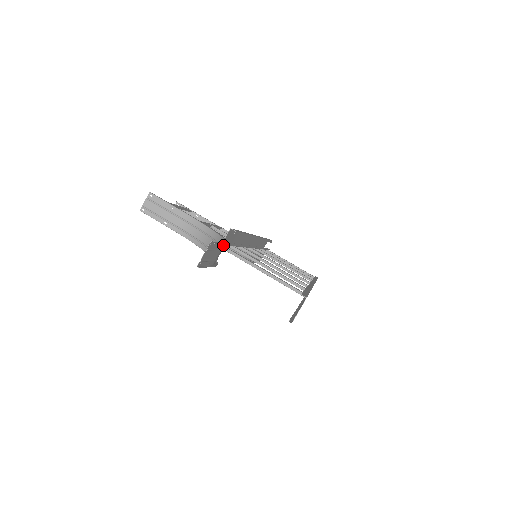
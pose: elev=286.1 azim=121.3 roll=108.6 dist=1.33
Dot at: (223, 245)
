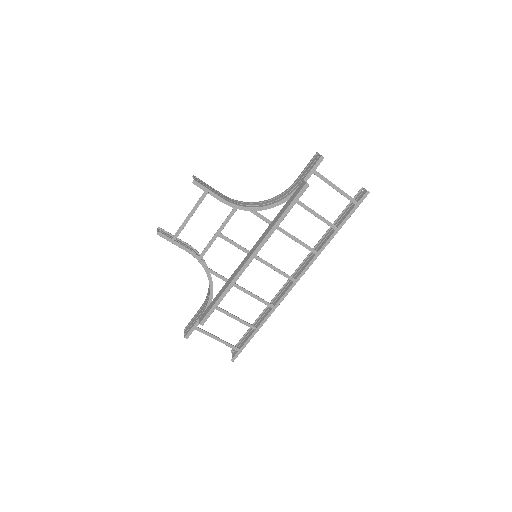
Dot at: (196, 327)
